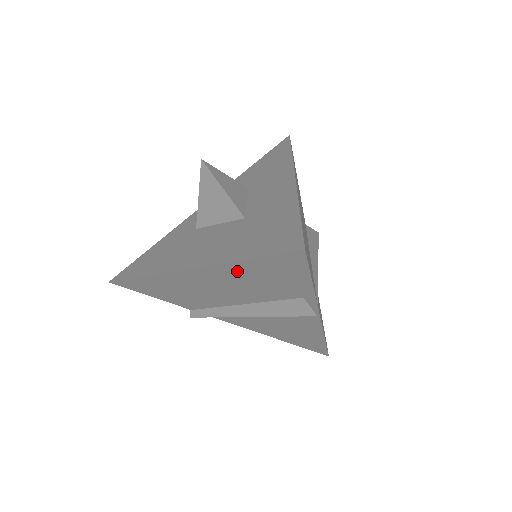
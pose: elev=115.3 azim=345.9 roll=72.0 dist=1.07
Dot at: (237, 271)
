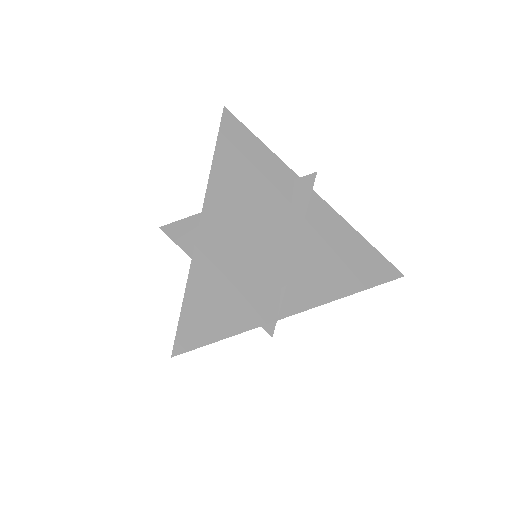
Dot at: occluded
